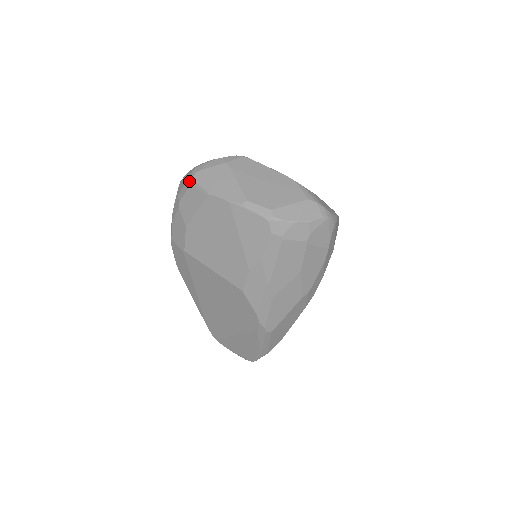
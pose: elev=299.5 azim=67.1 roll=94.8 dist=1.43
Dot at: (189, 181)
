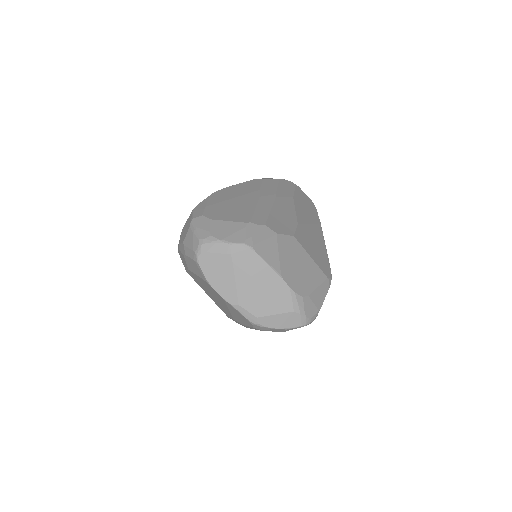
Dot at: (194, 256)
